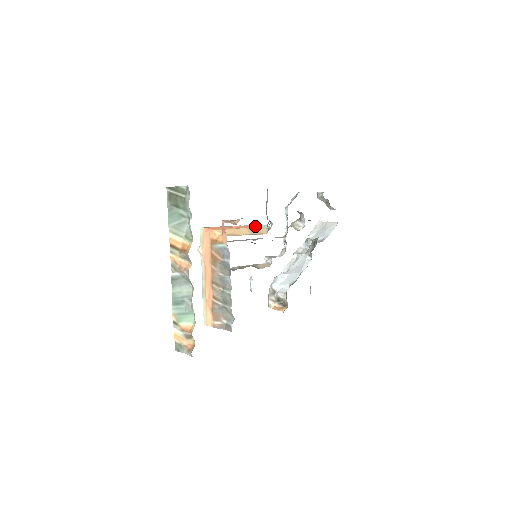
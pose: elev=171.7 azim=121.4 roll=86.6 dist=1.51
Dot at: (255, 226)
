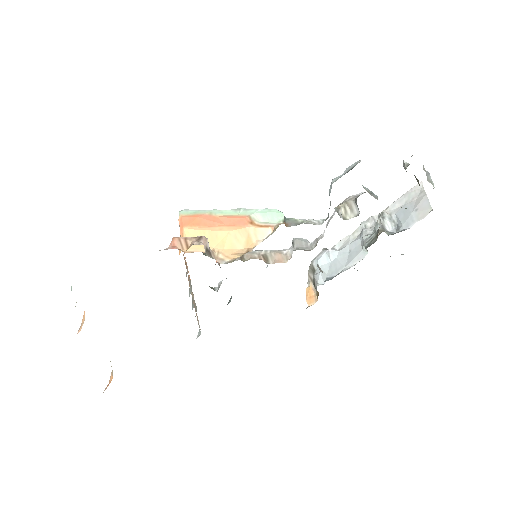
Dot at: (261, 215)
